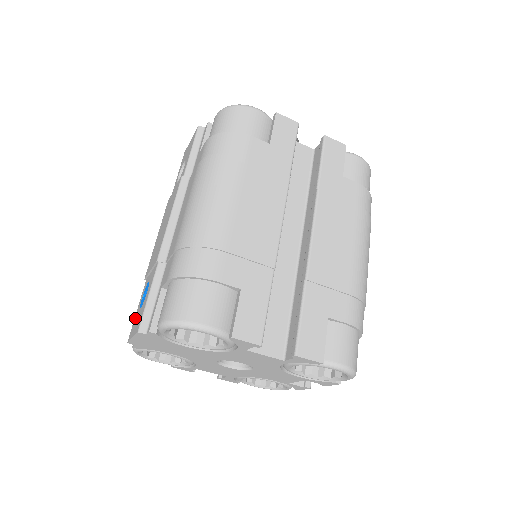
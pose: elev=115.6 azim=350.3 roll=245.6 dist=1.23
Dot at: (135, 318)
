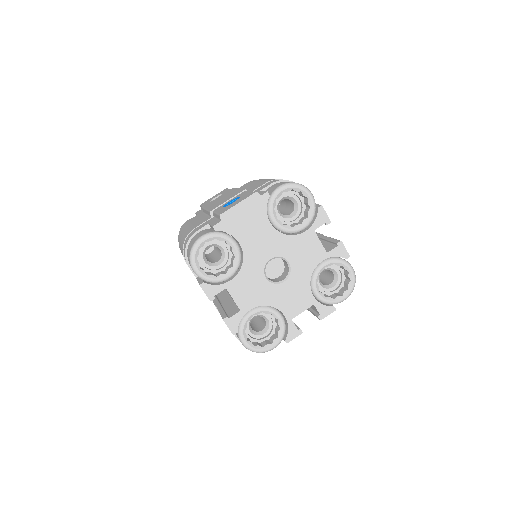
Dot at: (223, 209)
